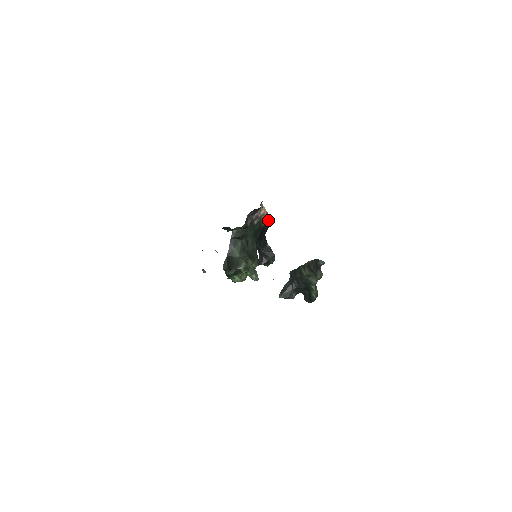
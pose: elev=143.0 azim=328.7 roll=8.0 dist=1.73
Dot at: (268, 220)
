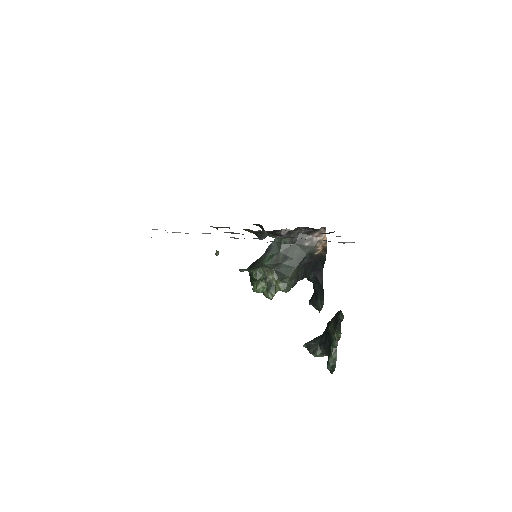
Dot at: (325, 251)
